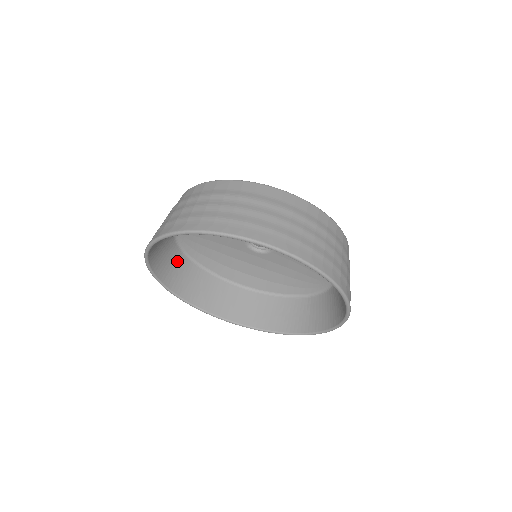
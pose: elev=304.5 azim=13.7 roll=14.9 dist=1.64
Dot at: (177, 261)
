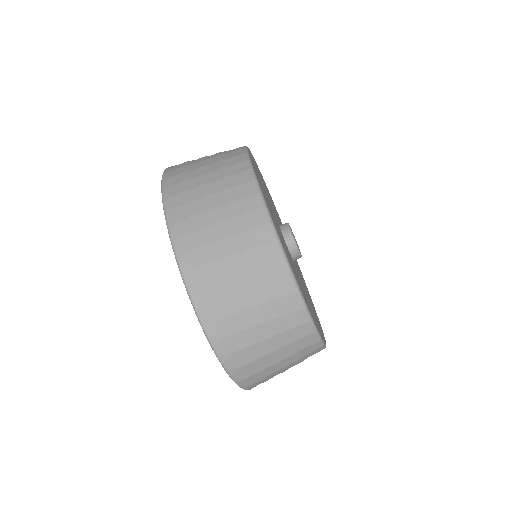
Dot at: occluded
